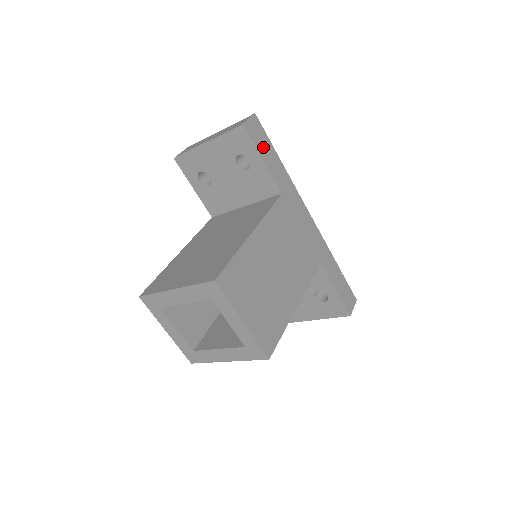
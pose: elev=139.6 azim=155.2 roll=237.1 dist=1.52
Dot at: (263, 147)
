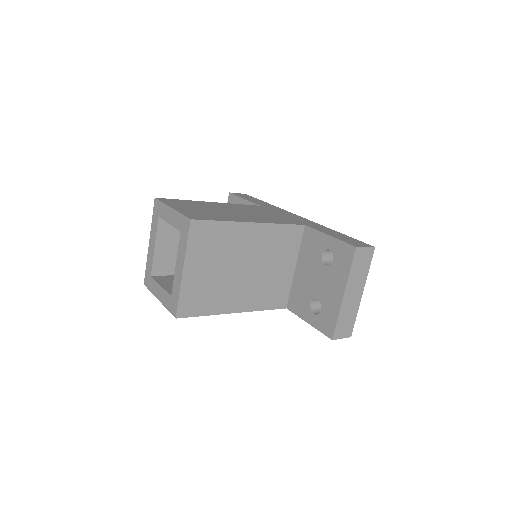
Dot at: (247, 198)
